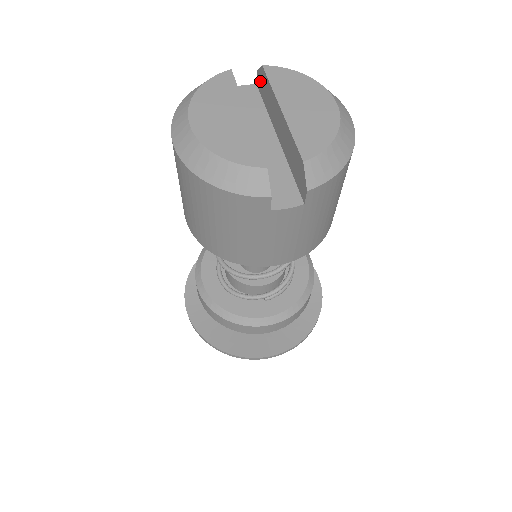
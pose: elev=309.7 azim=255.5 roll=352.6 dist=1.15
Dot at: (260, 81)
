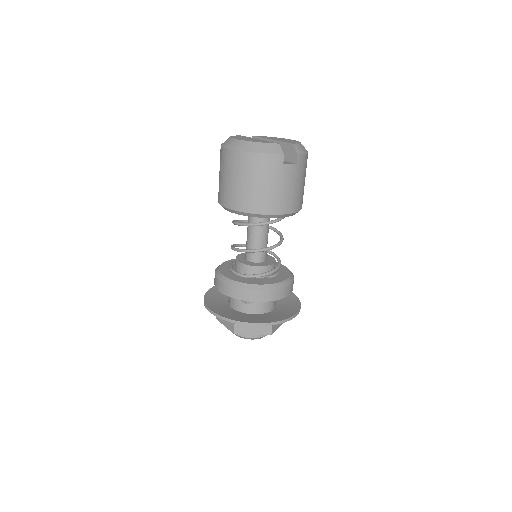
Dot at: occluded
